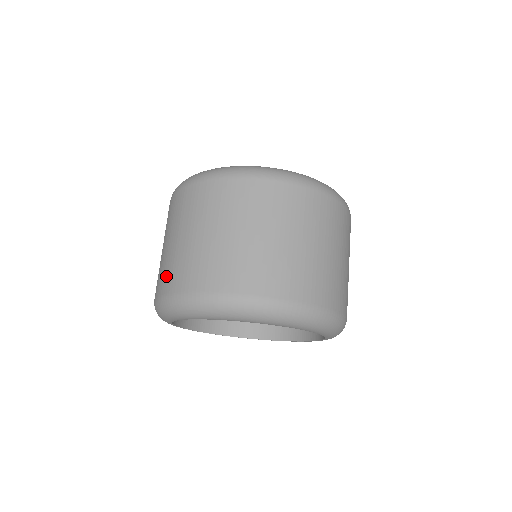
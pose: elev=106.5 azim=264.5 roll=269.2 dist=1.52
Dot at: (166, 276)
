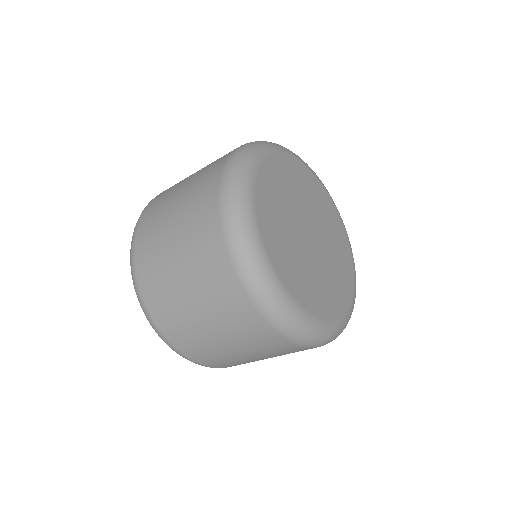
Dot at: (146, 239)
